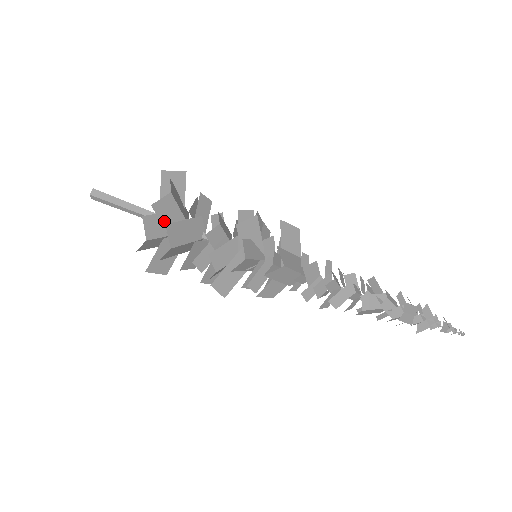
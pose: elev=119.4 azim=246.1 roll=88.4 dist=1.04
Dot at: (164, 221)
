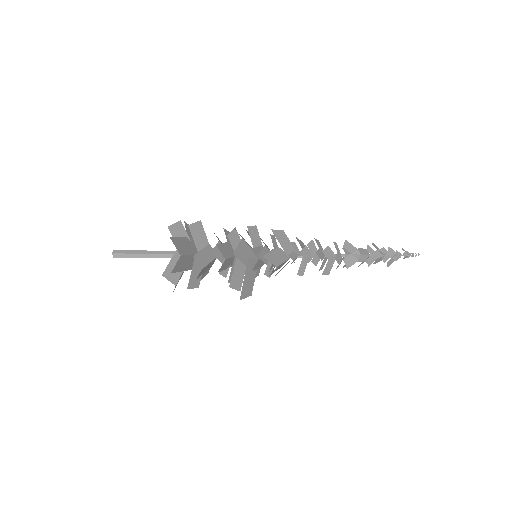
Dot at: (188, 234)
